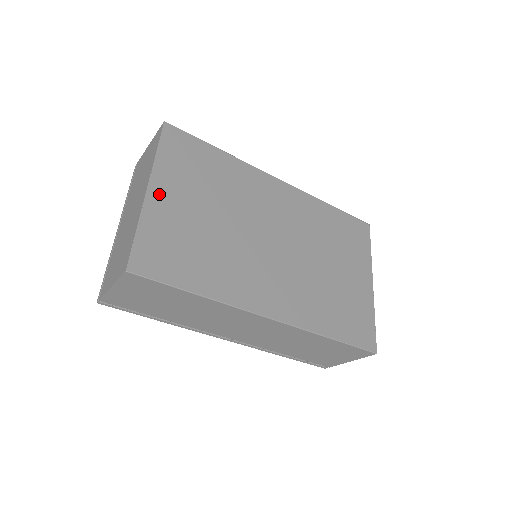
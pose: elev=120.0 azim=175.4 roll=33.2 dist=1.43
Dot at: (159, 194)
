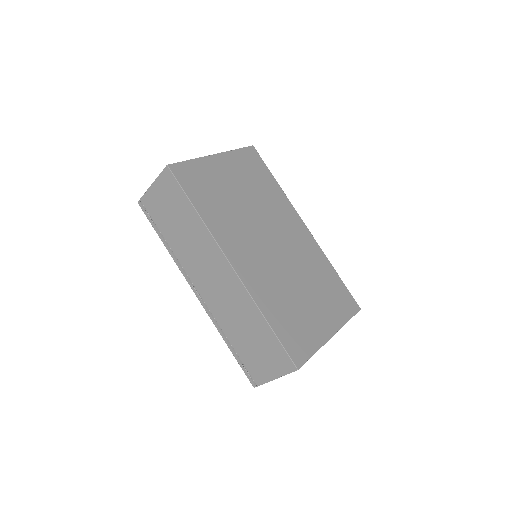
Dot at: (219, 161)
